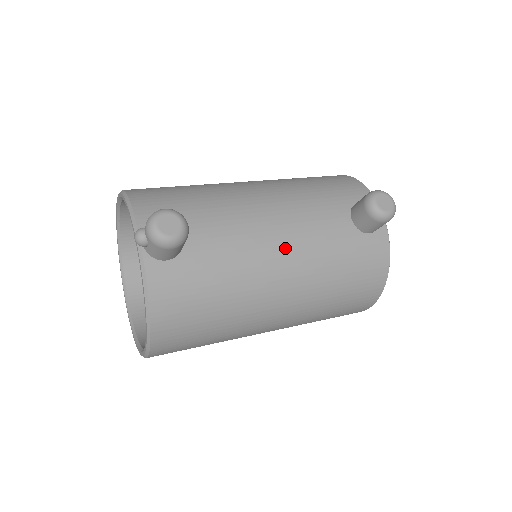
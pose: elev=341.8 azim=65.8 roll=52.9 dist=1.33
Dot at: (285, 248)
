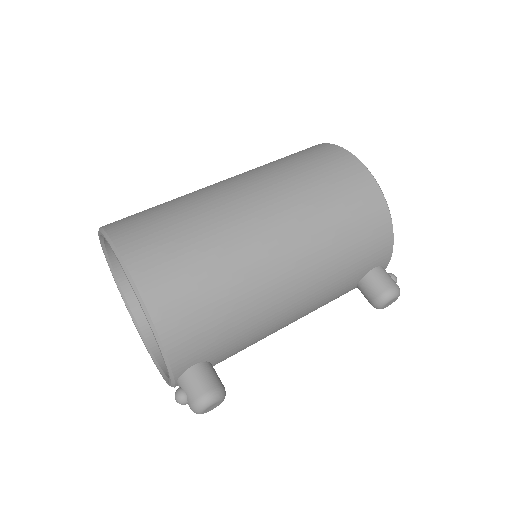
Dot at: occluded
